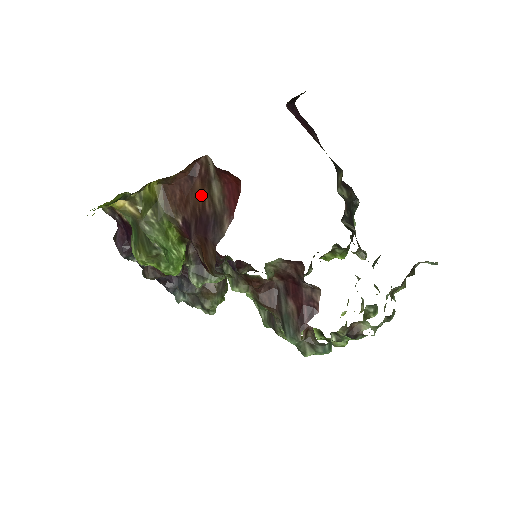
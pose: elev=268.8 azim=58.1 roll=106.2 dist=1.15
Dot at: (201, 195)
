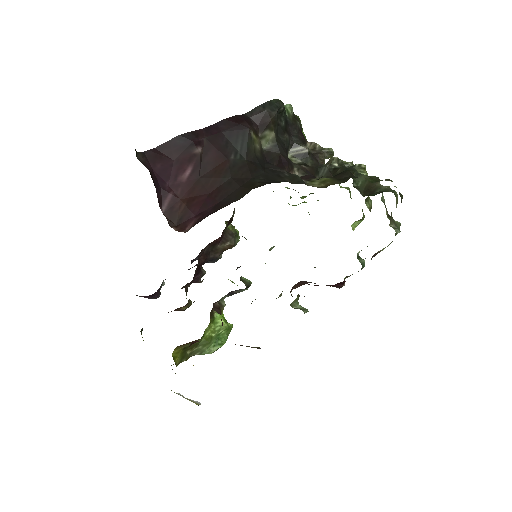
Dot at: occluded
